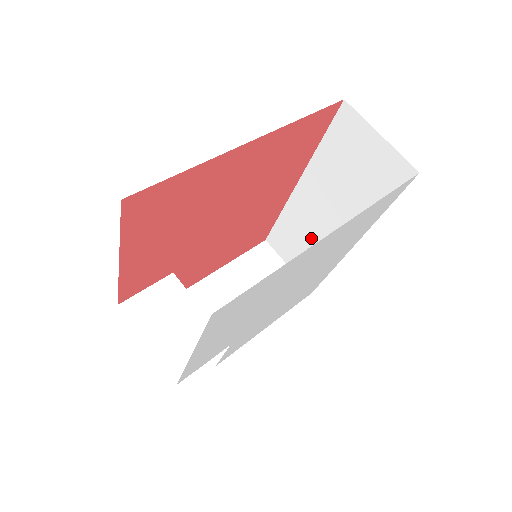
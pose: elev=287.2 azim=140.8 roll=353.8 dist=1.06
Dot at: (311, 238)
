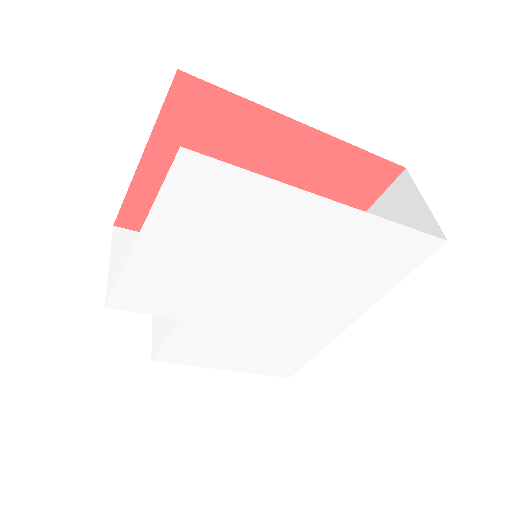
Dot at: occluded
